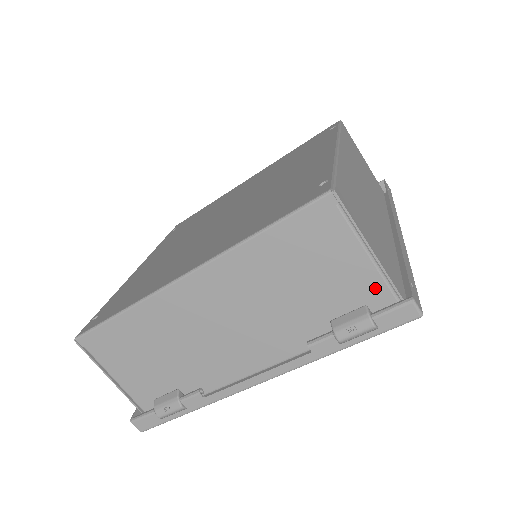
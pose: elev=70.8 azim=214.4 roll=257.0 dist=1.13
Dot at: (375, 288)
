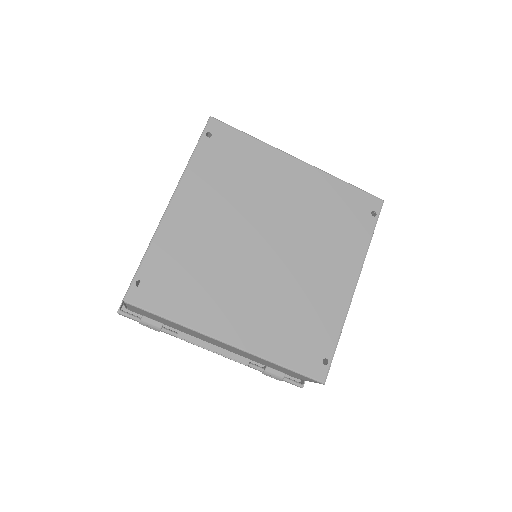
Dot at: (296, 377)
